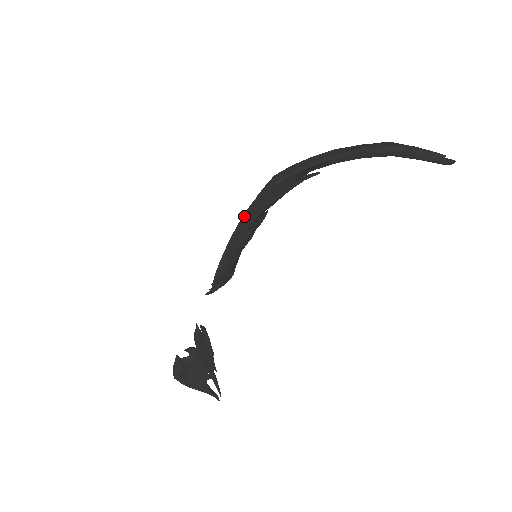
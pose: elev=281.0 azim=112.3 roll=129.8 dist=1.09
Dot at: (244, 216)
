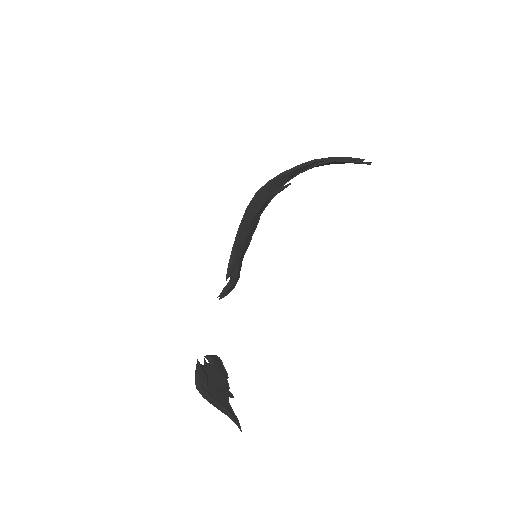
Dot at: (246, 212)
